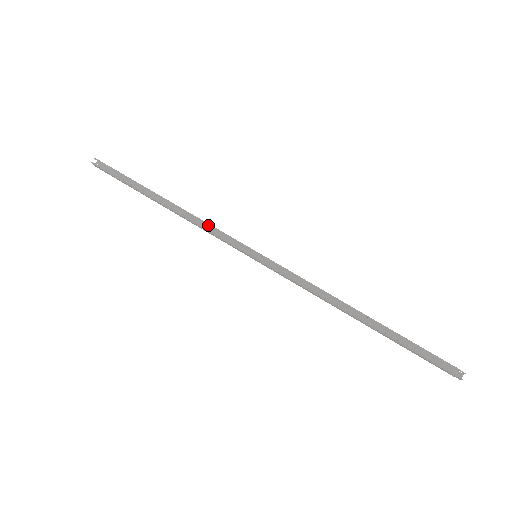
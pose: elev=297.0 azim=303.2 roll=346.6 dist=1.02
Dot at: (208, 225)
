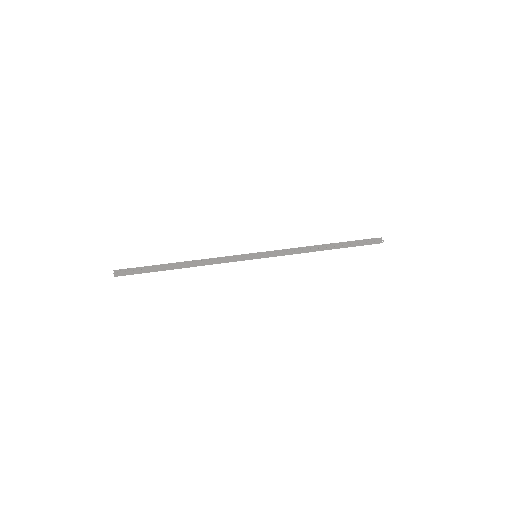
Dot at: (217, 261)
